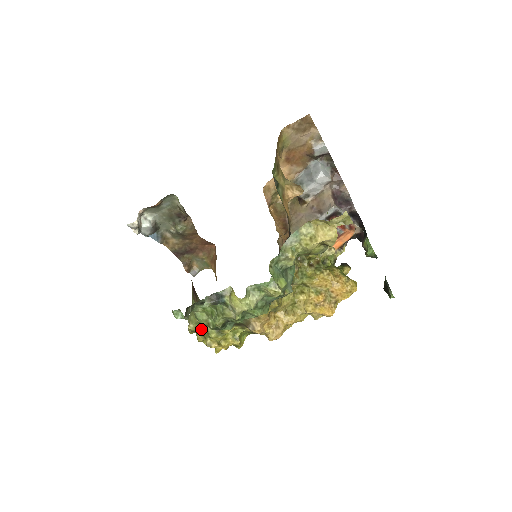
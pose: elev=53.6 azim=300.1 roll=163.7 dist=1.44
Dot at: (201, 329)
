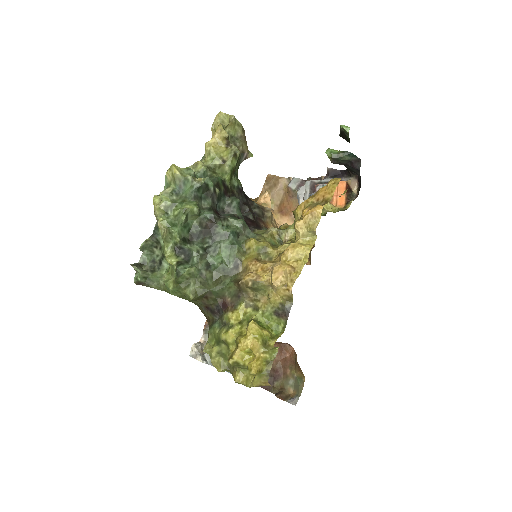
Dot at: (216, 344)
